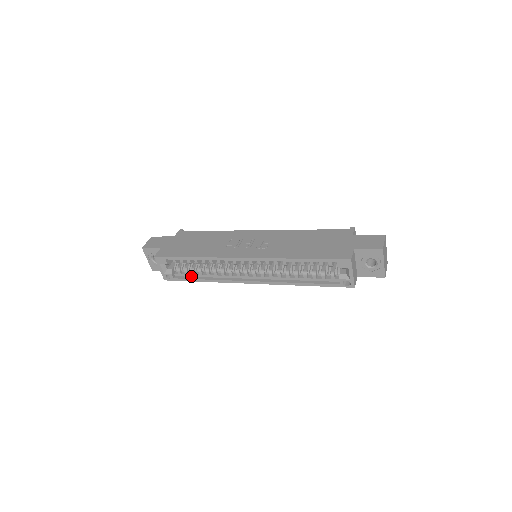
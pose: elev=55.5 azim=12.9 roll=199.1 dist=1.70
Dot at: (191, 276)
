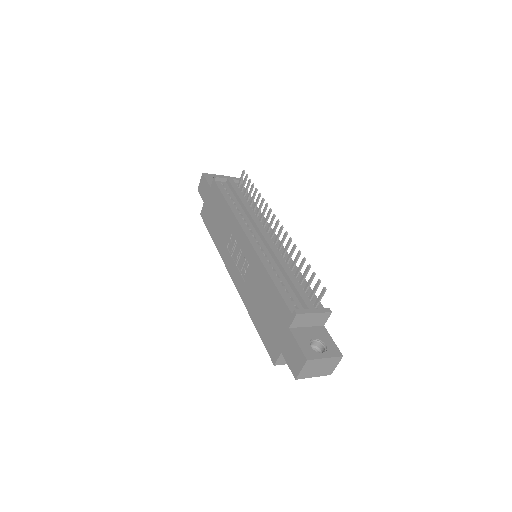
Dot at: occluded
